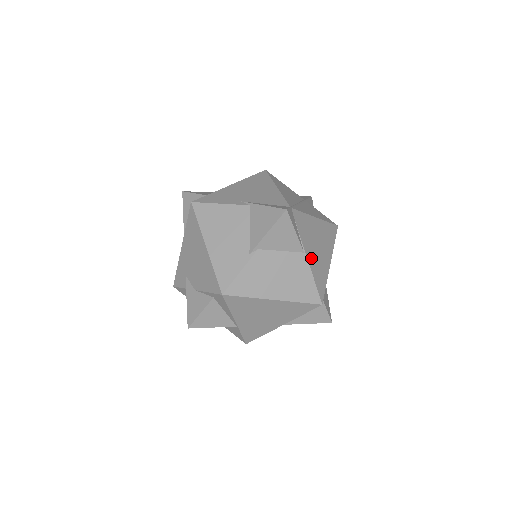
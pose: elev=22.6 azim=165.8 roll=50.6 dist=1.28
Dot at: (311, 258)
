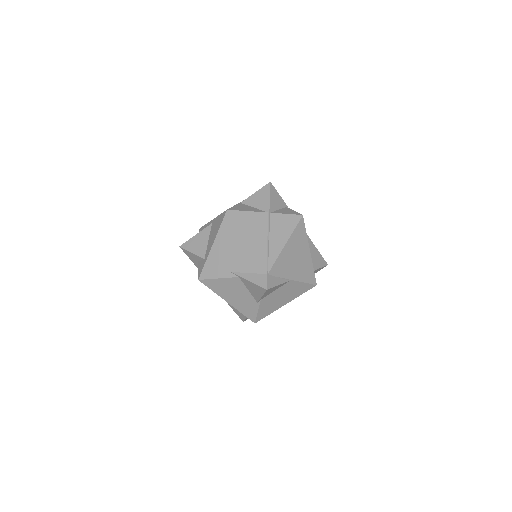
Dot at: (296, 275)
